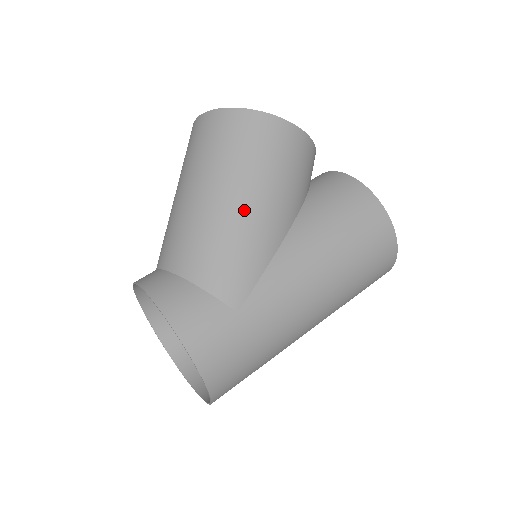
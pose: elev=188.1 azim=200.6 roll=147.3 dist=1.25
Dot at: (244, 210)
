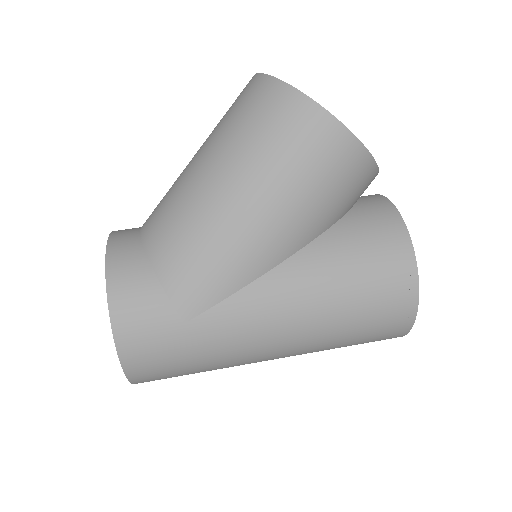
Dot at: (242, 218)
